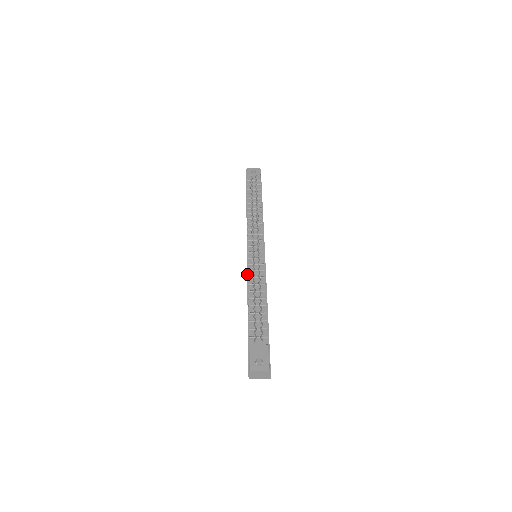
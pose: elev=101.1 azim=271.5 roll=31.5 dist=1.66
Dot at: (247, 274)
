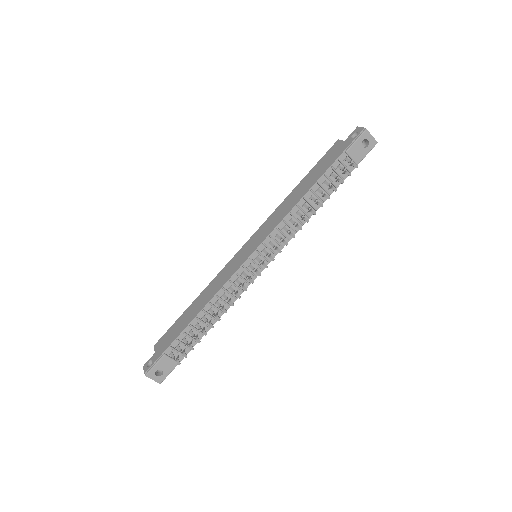
Dot at: (226, 283)
